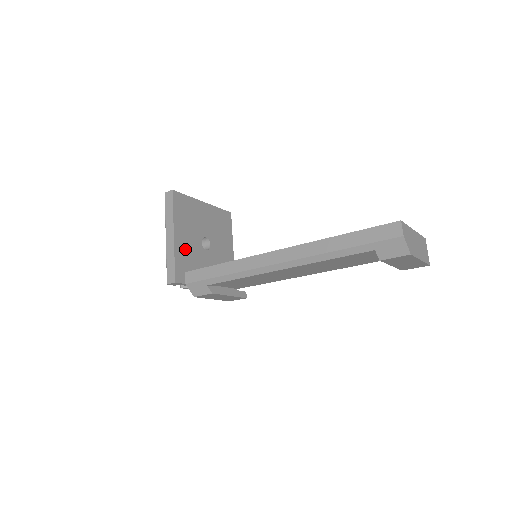
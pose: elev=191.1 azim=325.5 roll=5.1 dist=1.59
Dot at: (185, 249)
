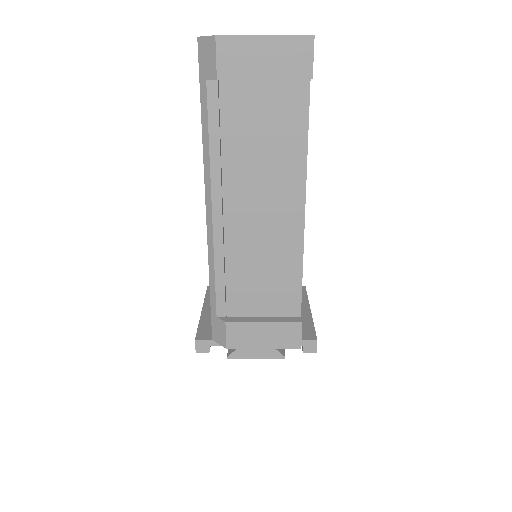
Dot at: occluded
